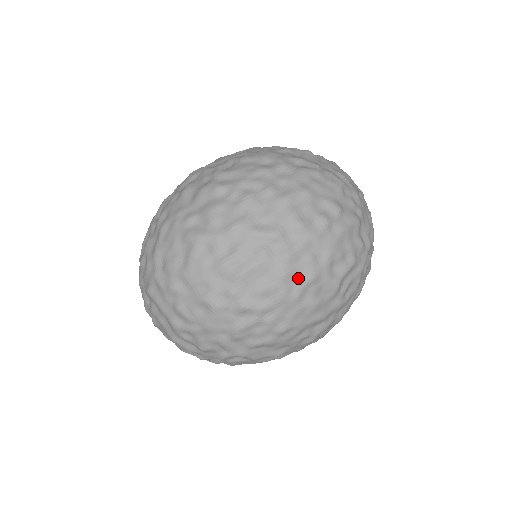
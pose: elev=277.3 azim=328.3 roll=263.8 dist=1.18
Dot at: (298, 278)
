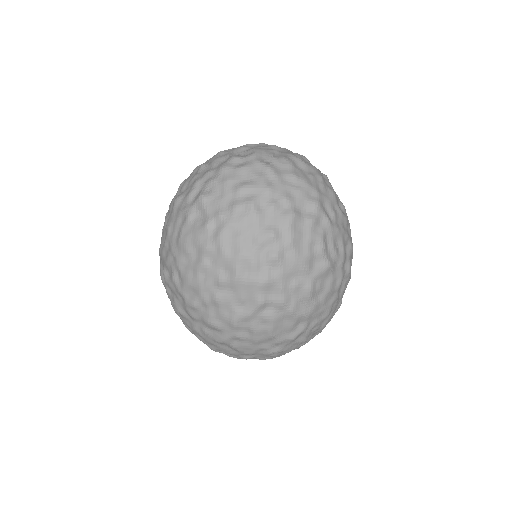
Dot at: (302, 300)
